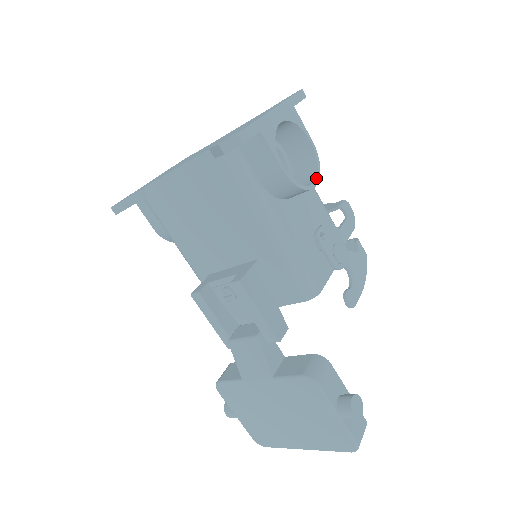
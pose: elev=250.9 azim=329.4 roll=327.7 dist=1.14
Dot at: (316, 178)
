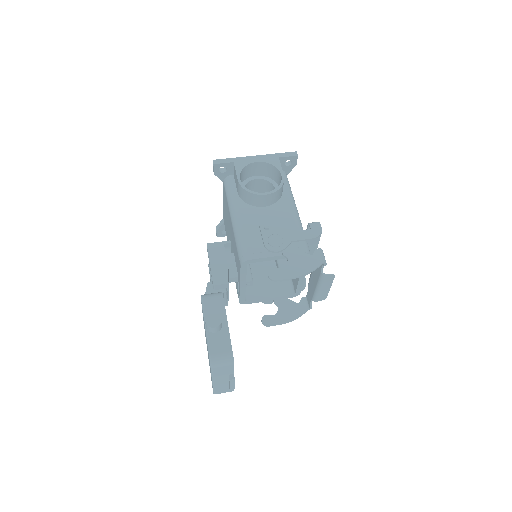
Dot at: (270, 191)
